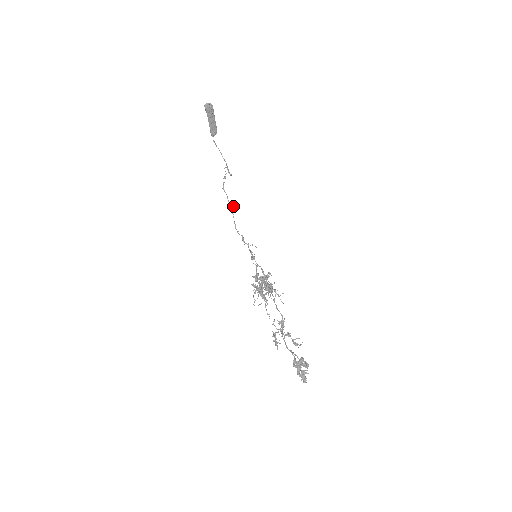
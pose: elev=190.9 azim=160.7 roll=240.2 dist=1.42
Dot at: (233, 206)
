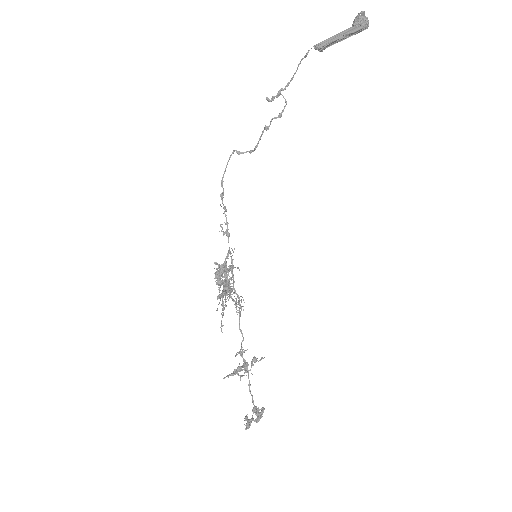
Dot at: (251, 152)
